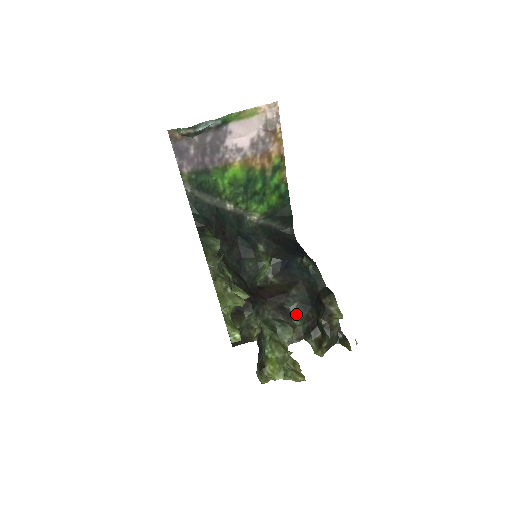
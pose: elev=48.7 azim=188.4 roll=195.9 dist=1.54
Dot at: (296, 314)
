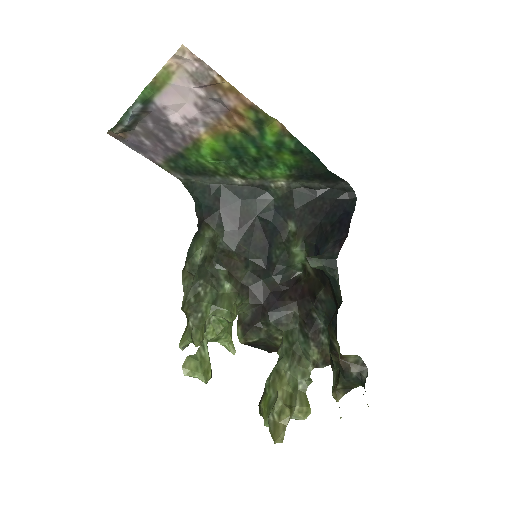
Dot at: (325, 327)
